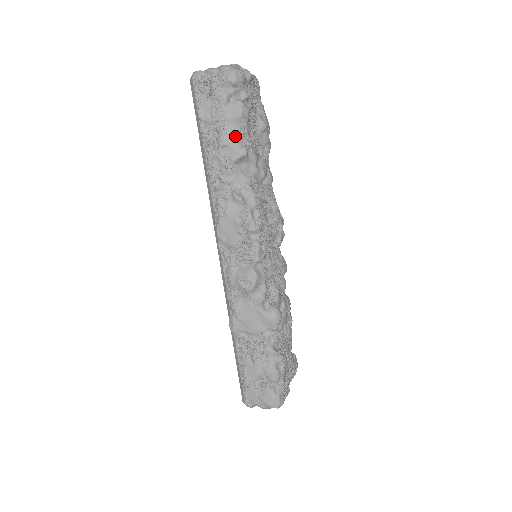
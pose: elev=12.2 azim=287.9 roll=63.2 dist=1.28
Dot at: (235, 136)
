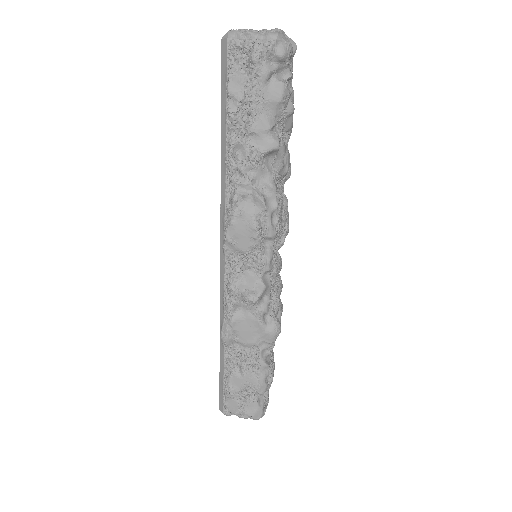
Dot at: (269, 124)
